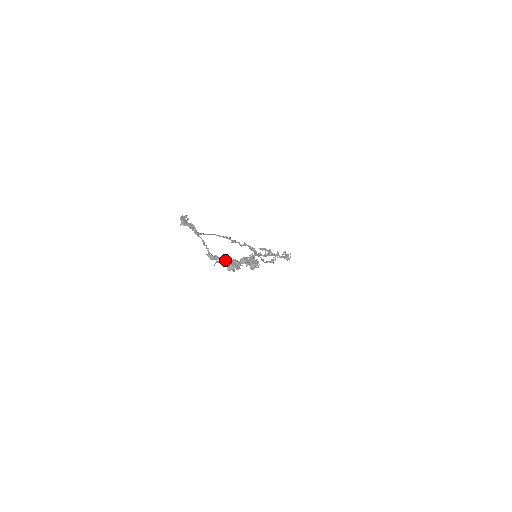
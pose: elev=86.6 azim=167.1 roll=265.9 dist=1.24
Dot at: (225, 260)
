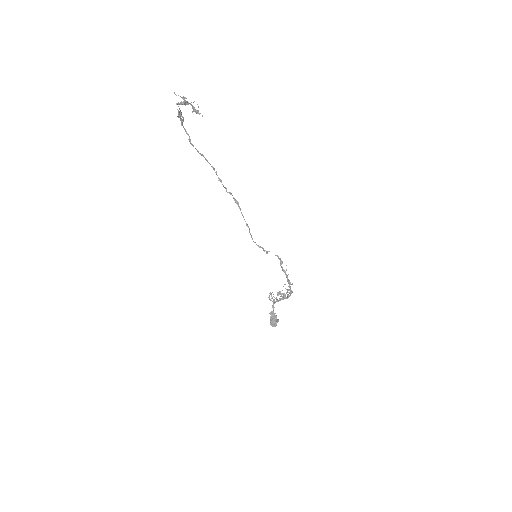
Dot at: (182, 102)
